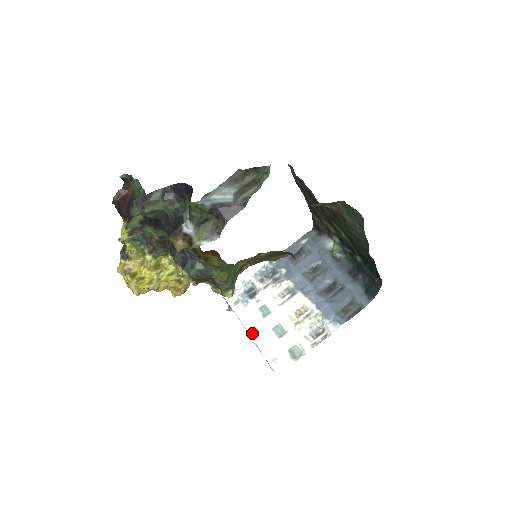
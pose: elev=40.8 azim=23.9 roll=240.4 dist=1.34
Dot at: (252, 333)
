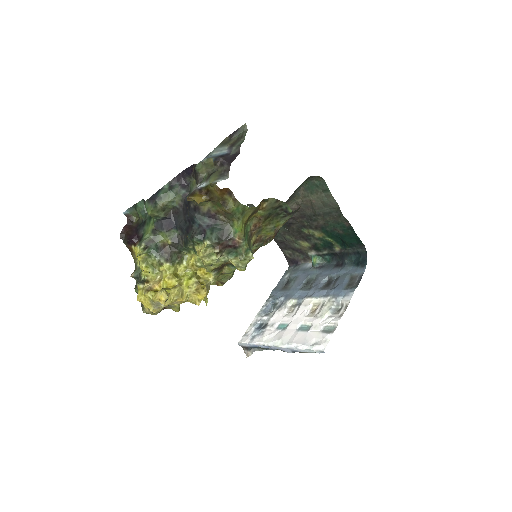
Dot at: (281, 343)
